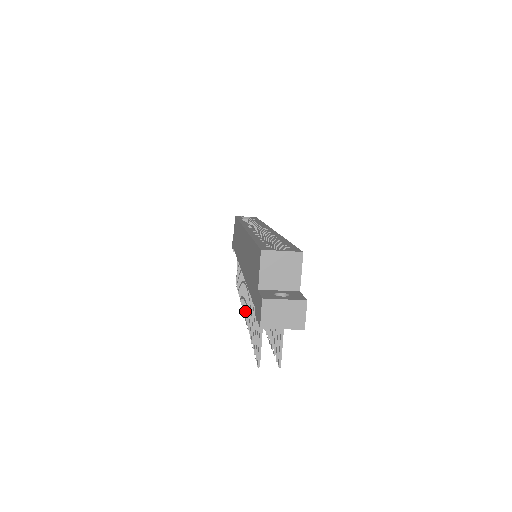
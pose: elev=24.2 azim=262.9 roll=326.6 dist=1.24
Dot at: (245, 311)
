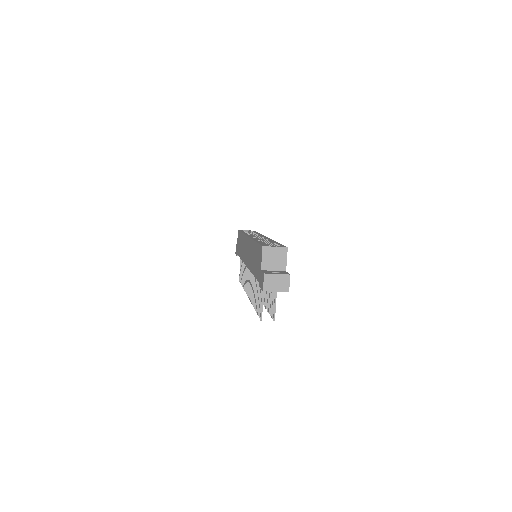
Dot at: (249, 294)
